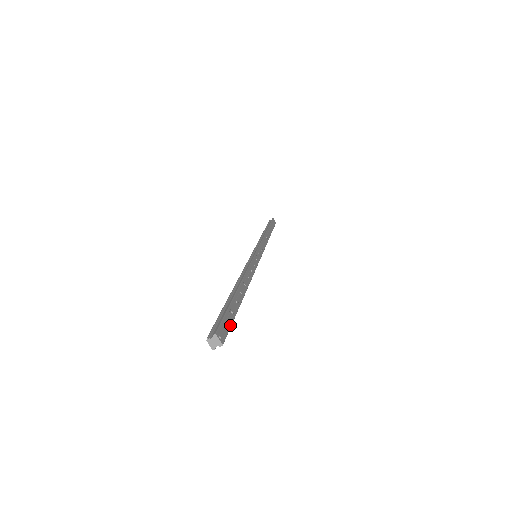
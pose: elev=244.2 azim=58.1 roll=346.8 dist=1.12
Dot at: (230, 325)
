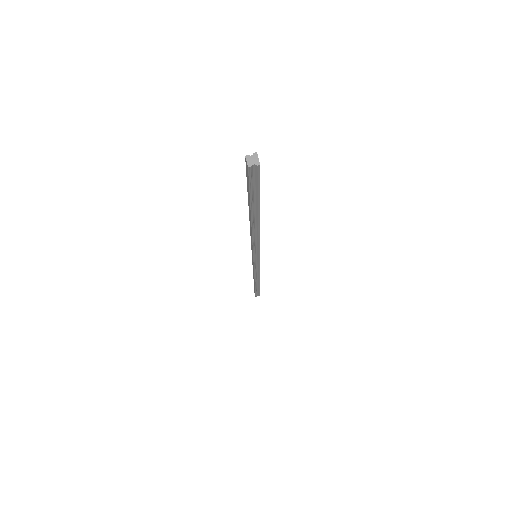
Dot at: occluded
